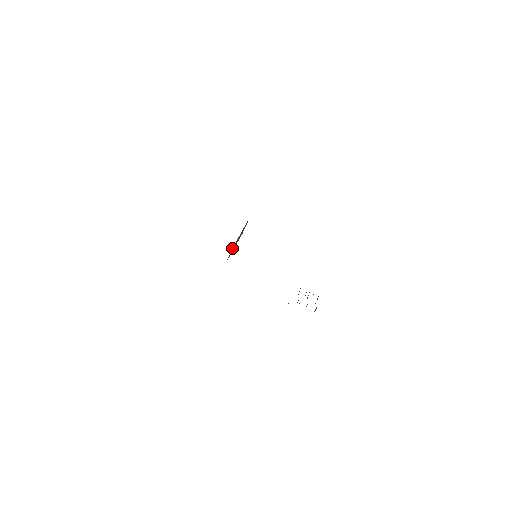
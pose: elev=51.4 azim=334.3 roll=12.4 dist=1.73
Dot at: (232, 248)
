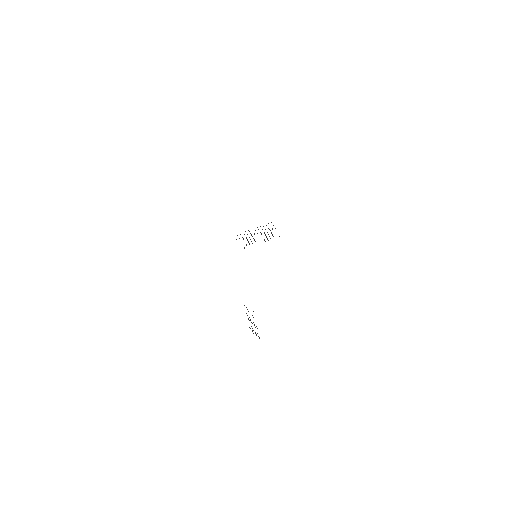
Dot at: occluded
